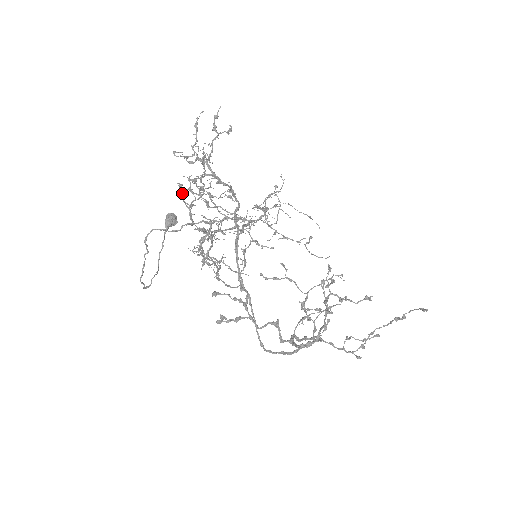
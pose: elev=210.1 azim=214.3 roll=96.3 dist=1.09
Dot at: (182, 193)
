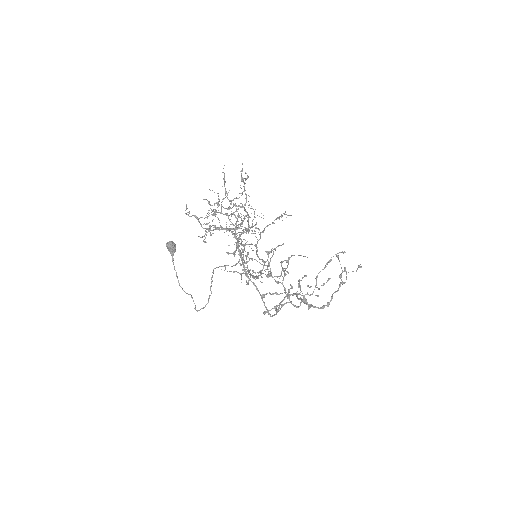
Dot at: occluded
